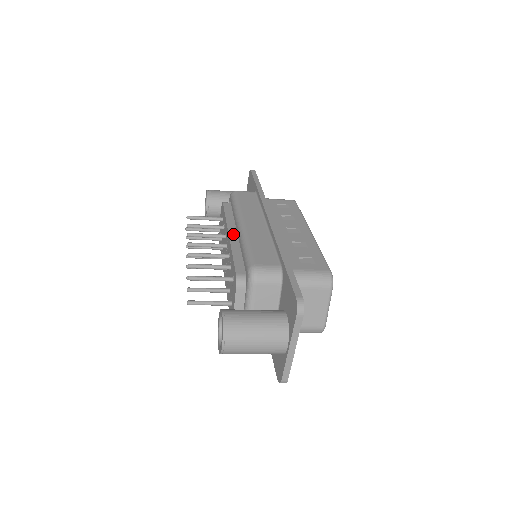
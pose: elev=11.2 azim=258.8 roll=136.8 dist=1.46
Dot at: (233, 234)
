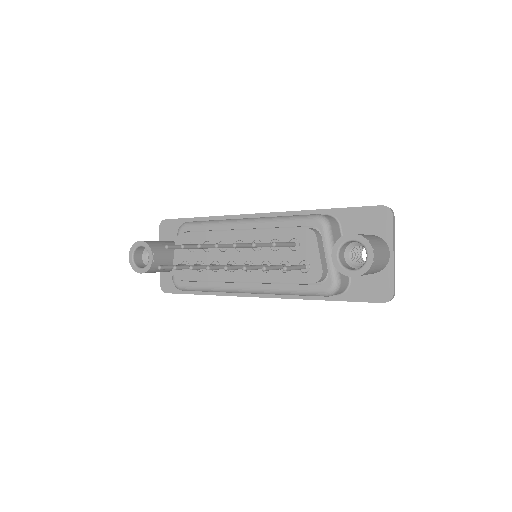
Dot at: (243, 231)
